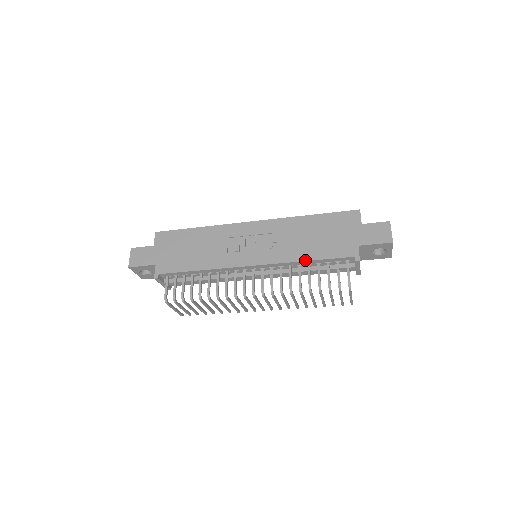
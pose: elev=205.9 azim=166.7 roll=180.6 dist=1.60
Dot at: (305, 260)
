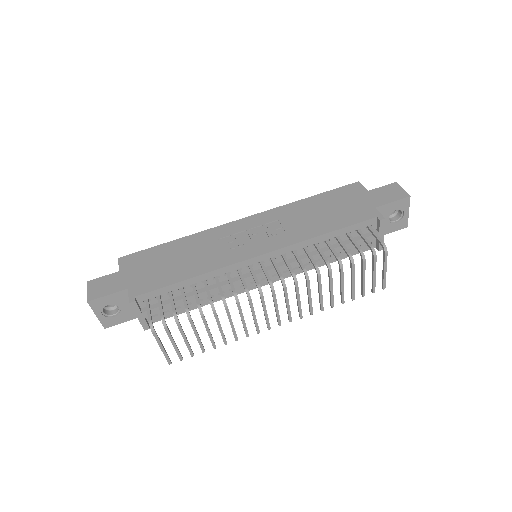
Dot at: (322, 234)
